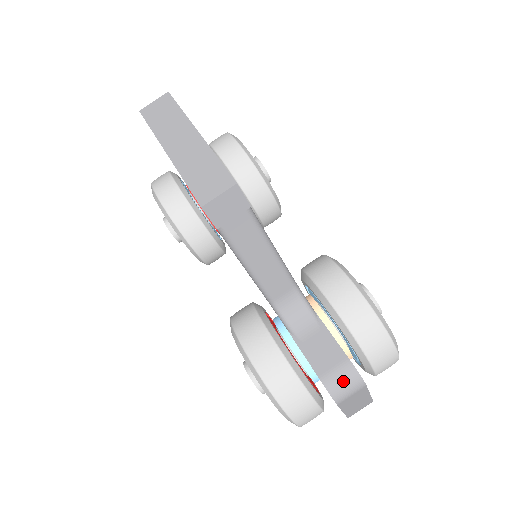
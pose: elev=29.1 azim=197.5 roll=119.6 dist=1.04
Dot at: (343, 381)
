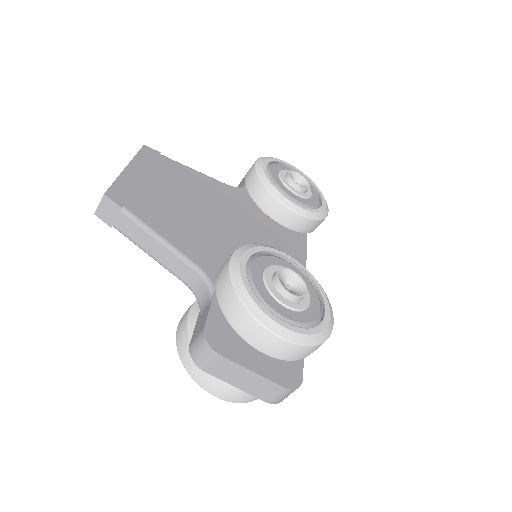
Dot at: (198, 347)
